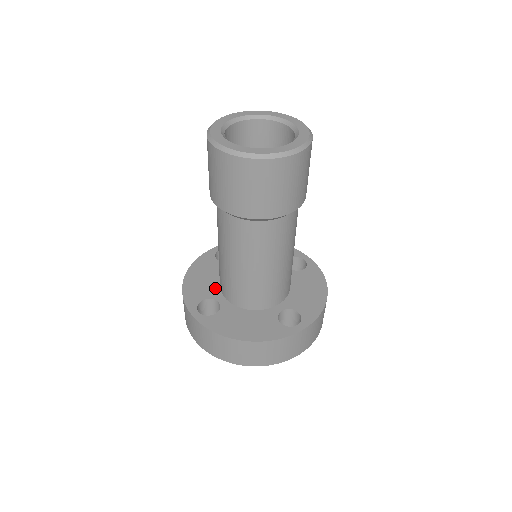
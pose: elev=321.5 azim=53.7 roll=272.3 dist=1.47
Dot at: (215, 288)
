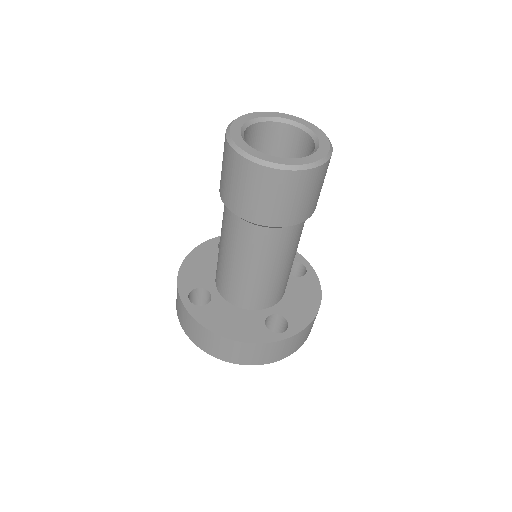
Dot at: (210, 278)
